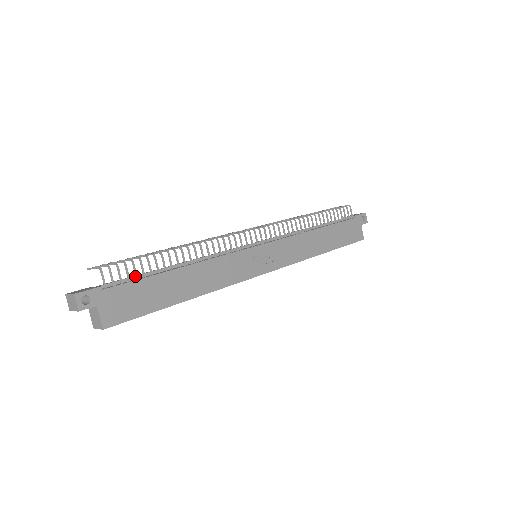
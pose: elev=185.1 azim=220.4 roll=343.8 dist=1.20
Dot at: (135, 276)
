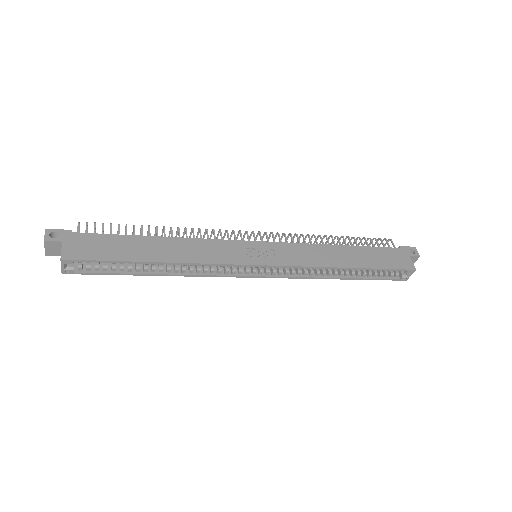
Dot at: (110, 234)
